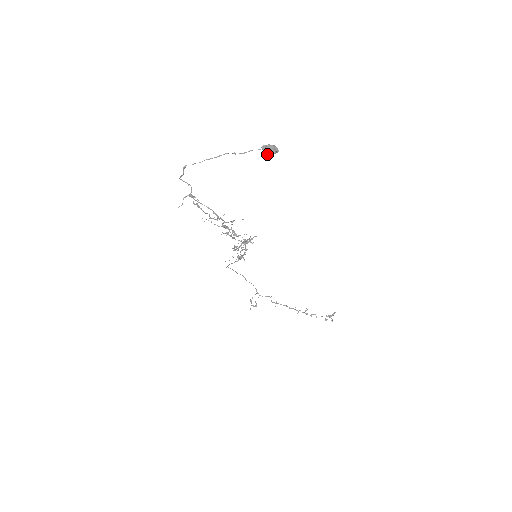
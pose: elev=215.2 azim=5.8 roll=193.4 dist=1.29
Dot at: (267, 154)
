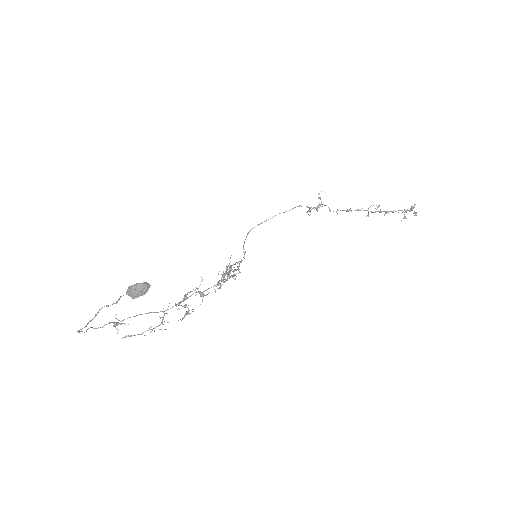
Dot at: (140, 294)
